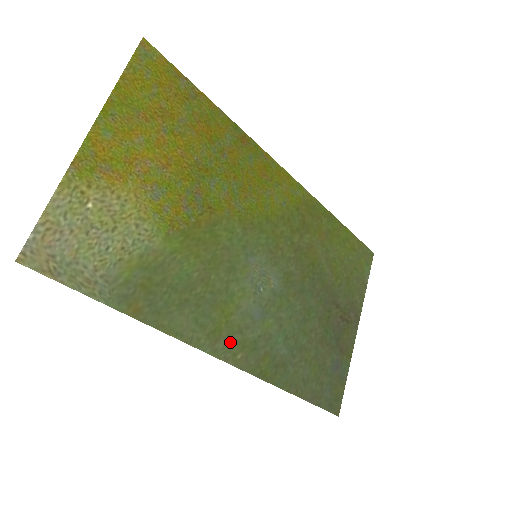
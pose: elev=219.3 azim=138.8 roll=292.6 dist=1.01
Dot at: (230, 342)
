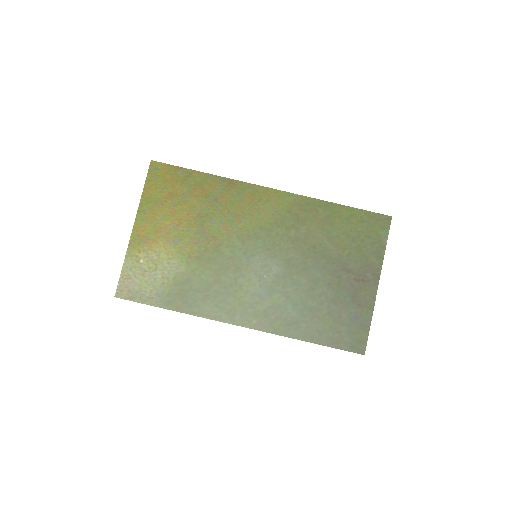
Dot at: (245, 314)
